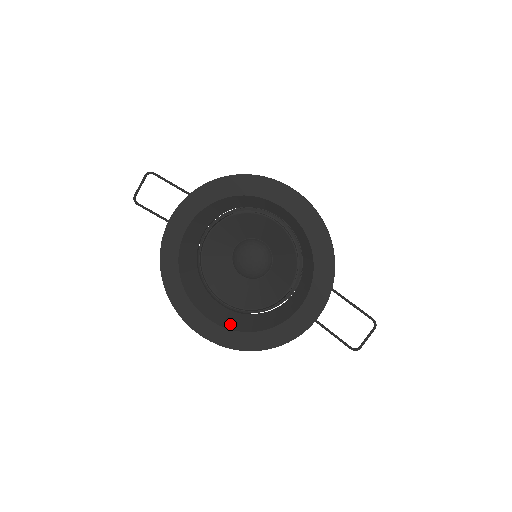
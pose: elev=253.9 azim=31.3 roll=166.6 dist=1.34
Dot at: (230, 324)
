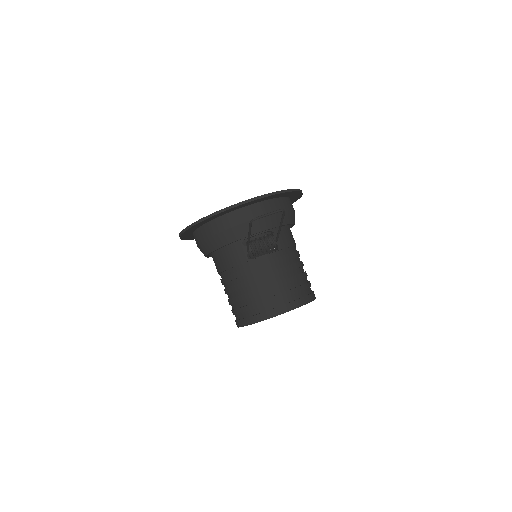
Dot at: occluded
